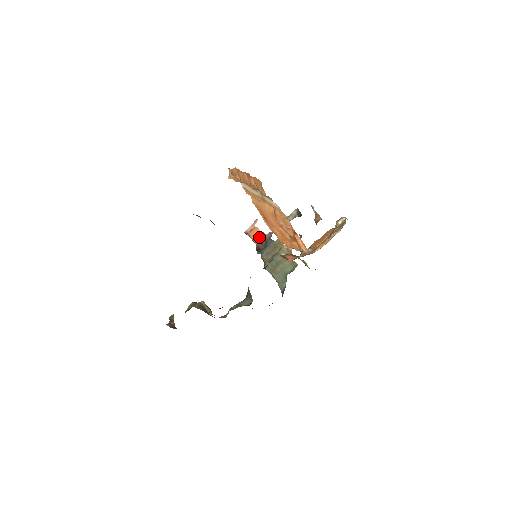
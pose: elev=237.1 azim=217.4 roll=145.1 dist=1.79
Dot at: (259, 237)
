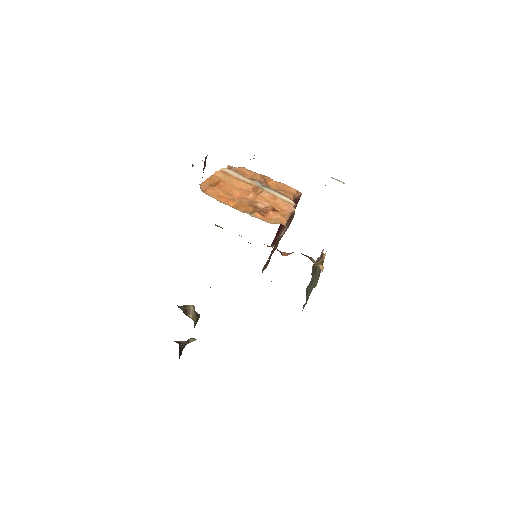
Dot at: occluded
